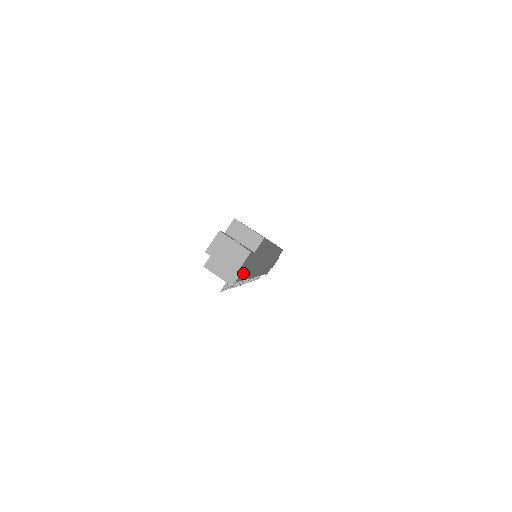
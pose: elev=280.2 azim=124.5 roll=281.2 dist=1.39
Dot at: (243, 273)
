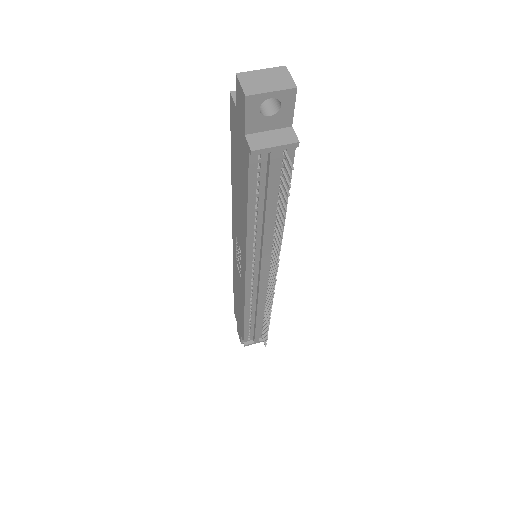
Dot at: occluded
